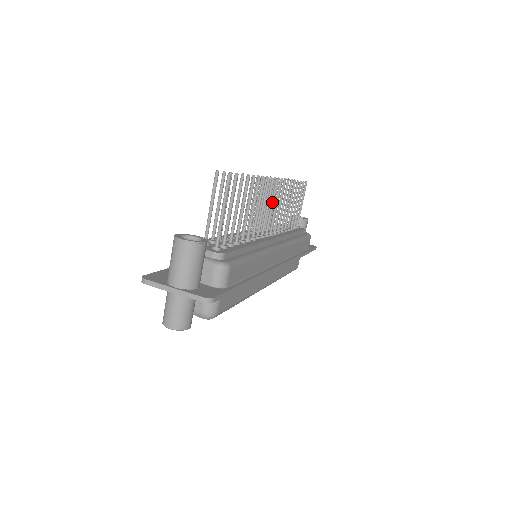
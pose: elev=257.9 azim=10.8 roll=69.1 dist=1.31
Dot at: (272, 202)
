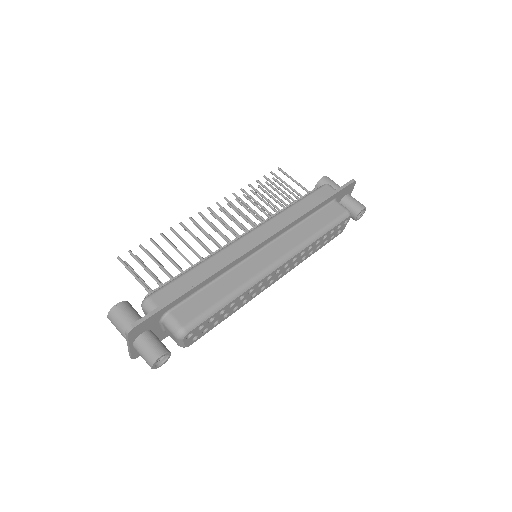
Dot at: occluded
